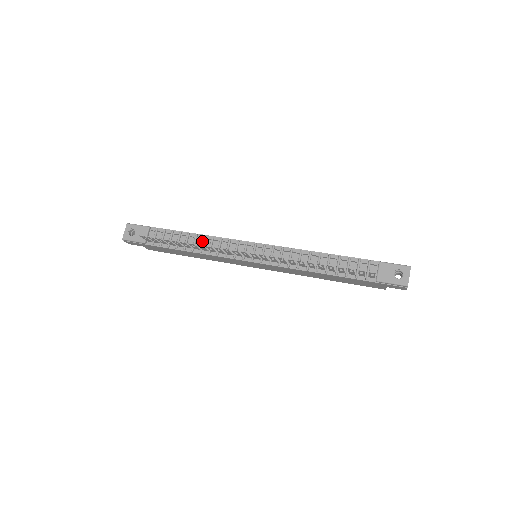
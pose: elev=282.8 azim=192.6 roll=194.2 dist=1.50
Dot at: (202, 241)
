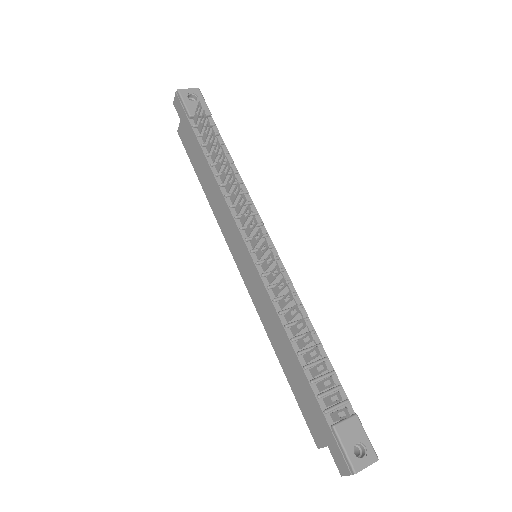
Dot at: (235, 181)
